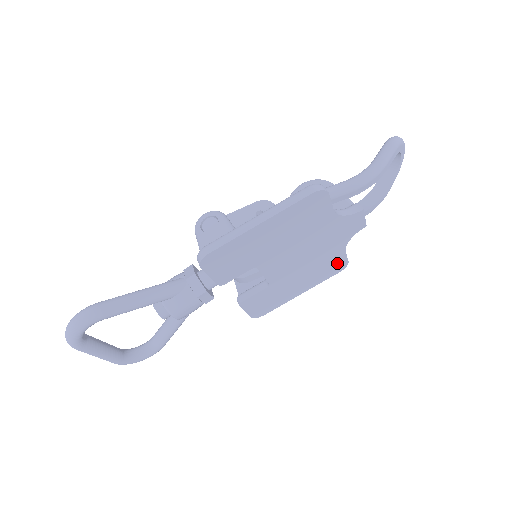
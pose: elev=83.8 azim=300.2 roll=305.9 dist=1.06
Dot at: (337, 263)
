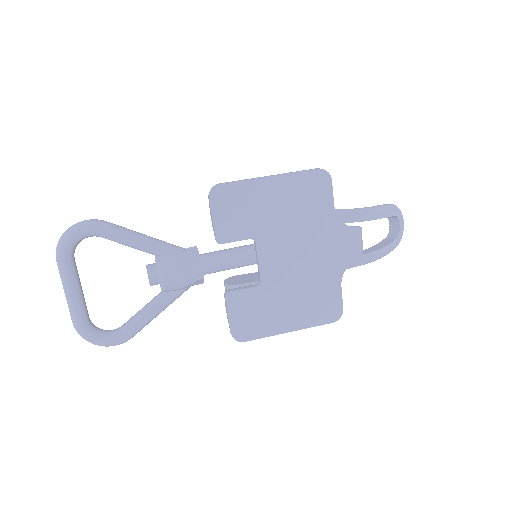
Dot at: (331, 302)
